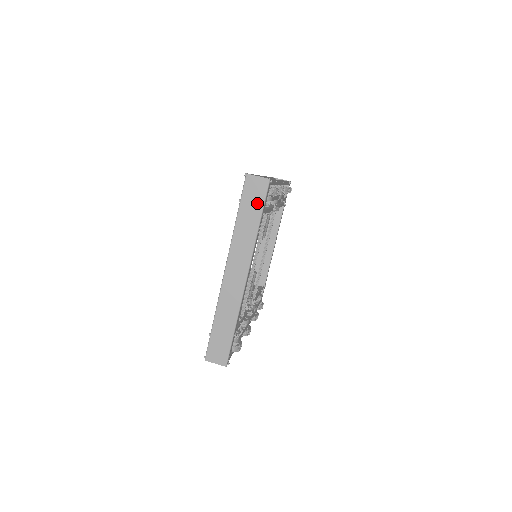
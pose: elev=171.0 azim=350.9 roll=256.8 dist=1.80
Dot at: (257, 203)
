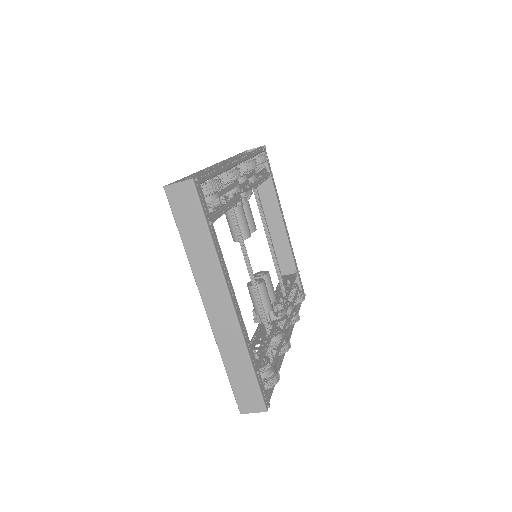
Dot at: (194, 215)
